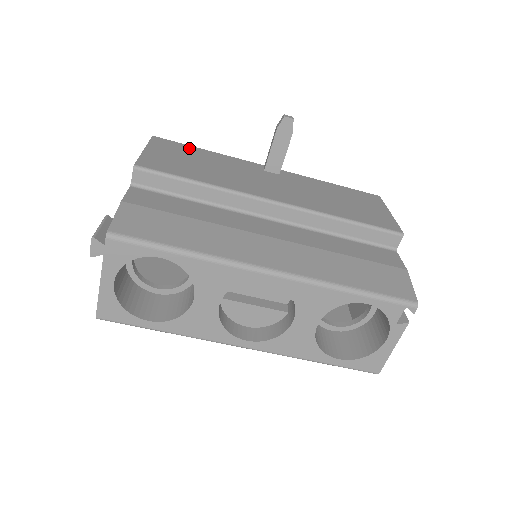
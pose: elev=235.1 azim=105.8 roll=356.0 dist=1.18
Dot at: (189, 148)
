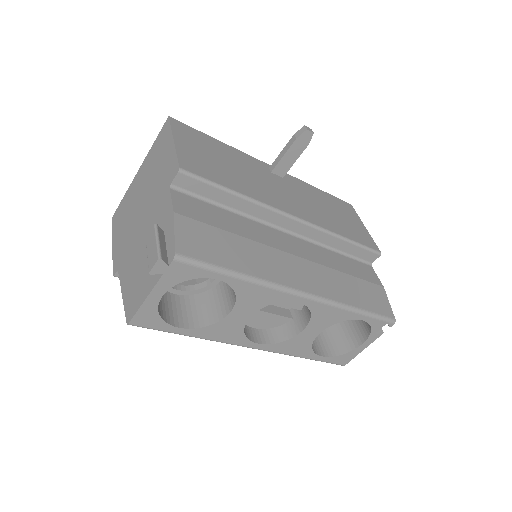
Dot at: (206, 138)
